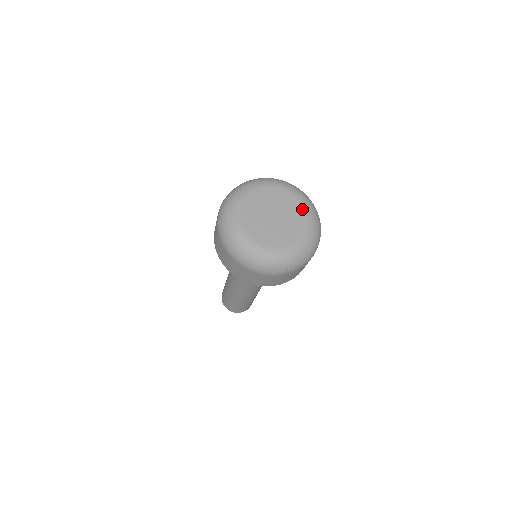
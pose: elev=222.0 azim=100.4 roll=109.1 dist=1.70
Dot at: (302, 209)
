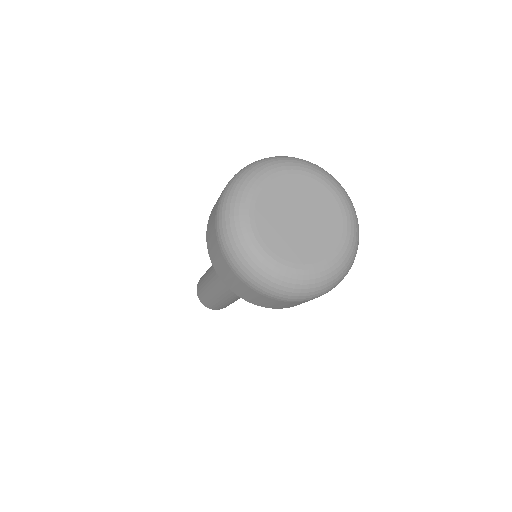
Dot at: (342, 220)
